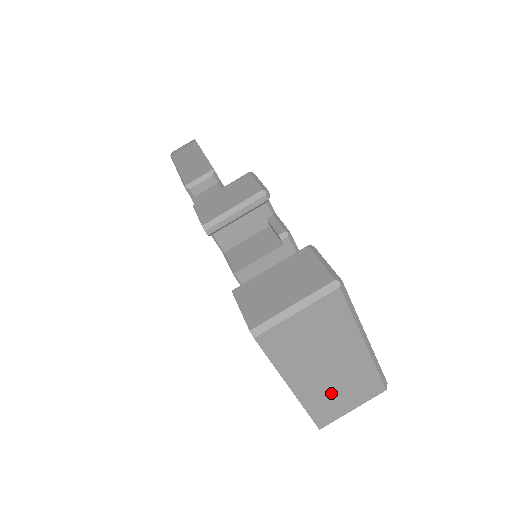
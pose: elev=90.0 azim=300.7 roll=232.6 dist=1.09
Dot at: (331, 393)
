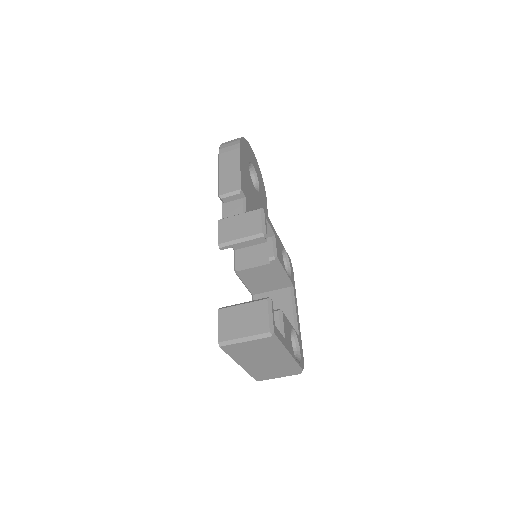
Dot at: (265, 370)
